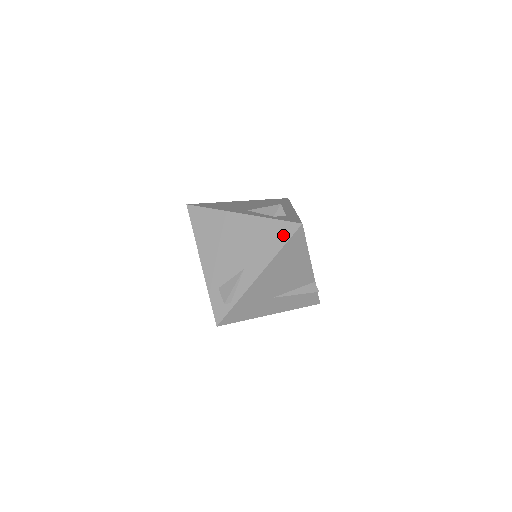
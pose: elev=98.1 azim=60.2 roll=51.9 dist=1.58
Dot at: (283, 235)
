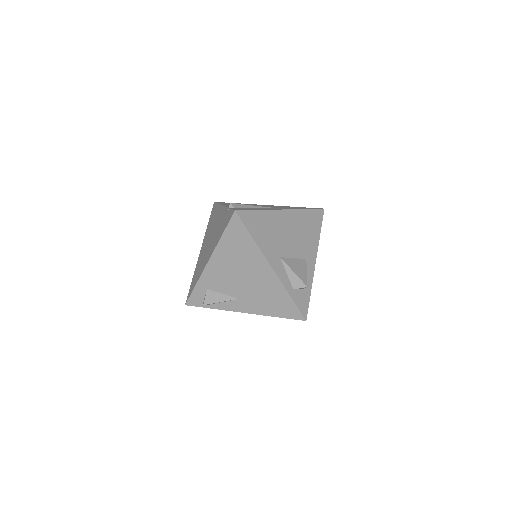
Dot at: (286, 313)
